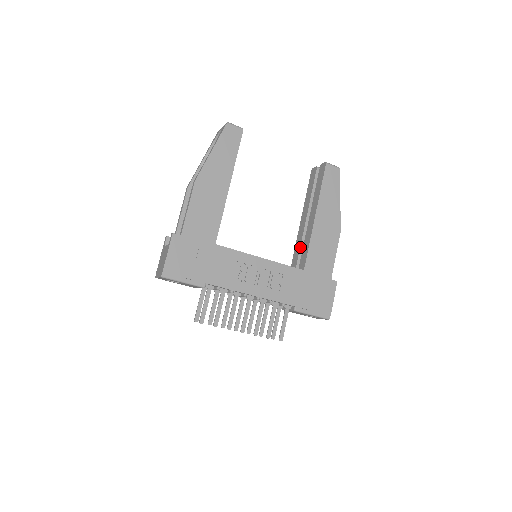
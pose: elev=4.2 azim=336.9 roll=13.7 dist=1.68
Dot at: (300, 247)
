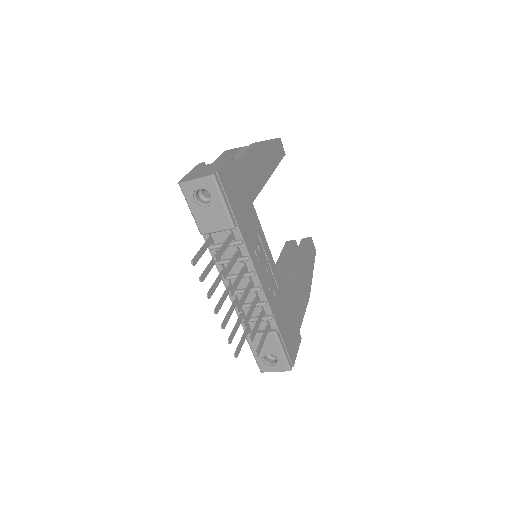
Dot at: occluded
